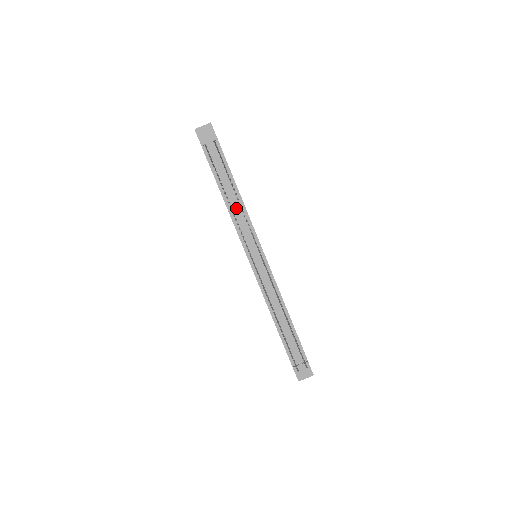
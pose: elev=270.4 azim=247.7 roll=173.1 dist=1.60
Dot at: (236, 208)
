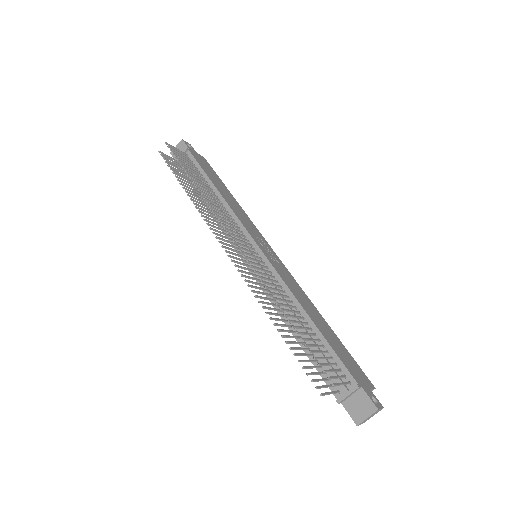
Dot at: occluded
